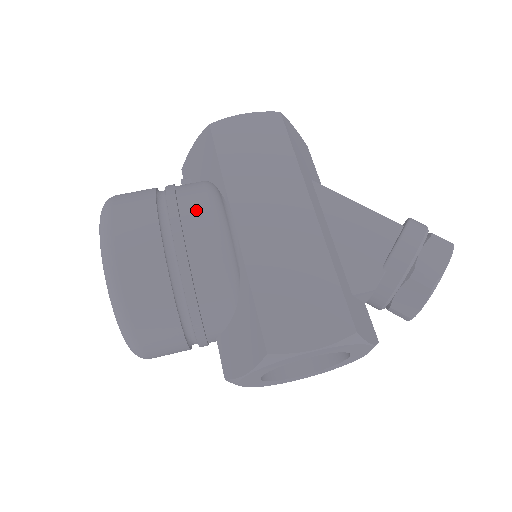
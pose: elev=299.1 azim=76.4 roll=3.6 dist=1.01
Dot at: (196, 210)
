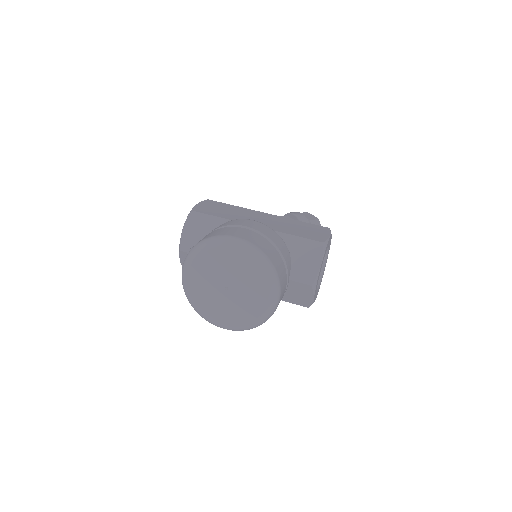
Dot at: (243, 222)
